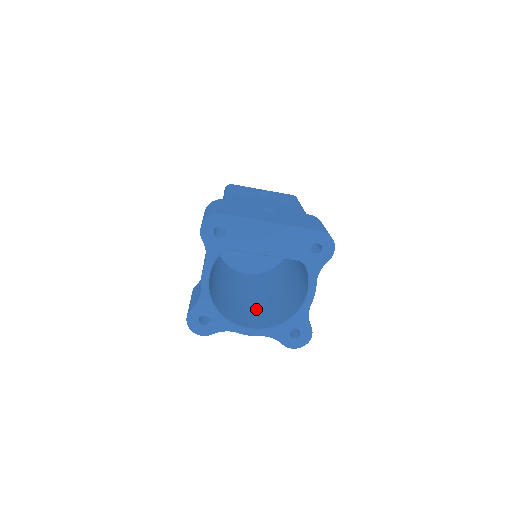
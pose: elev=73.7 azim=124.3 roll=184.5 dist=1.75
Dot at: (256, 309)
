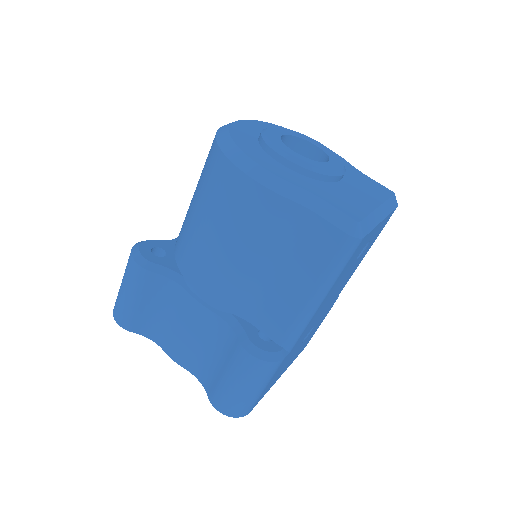
Dot at: occluded
